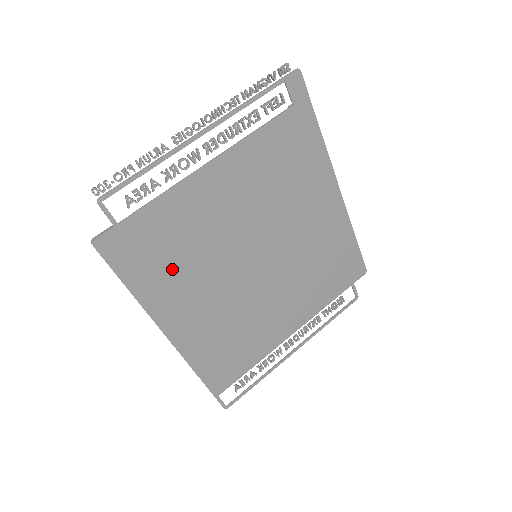
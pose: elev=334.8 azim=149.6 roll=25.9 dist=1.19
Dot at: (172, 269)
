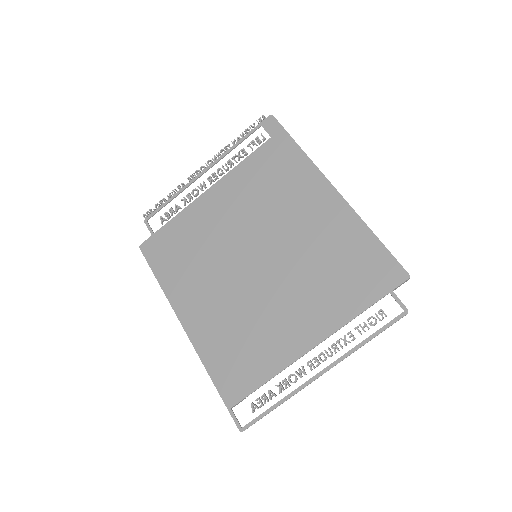
Dot at: (186, 265)
